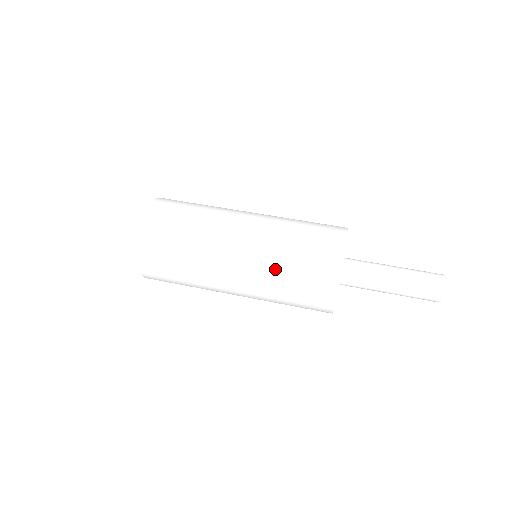
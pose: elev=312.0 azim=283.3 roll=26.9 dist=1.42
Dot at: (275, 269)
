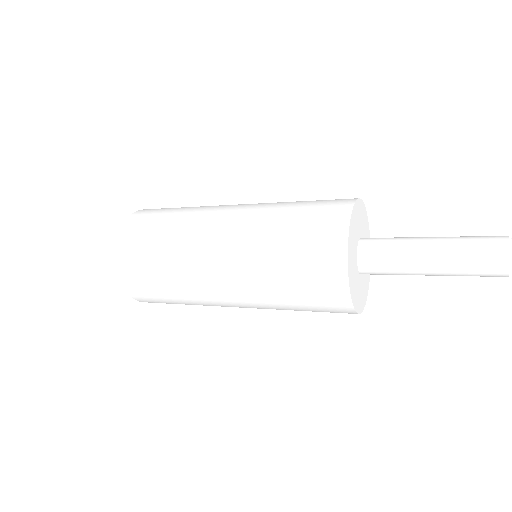
Dot at: (271, 215)
